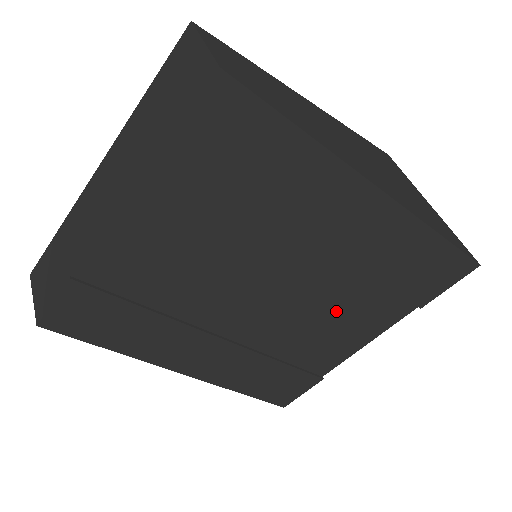
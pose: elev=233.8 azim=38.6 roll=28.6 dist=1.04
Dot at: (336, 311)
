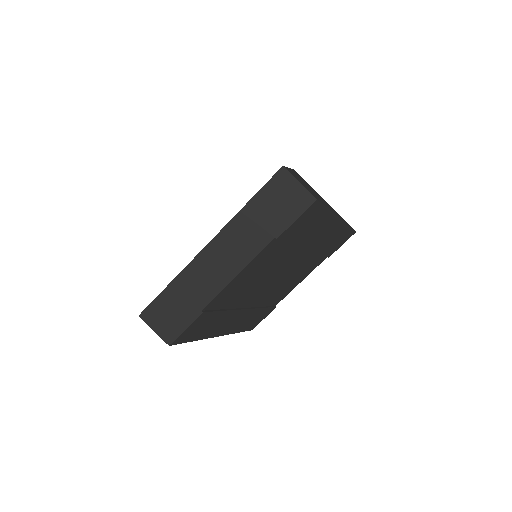
Dot at: (298, 273)
